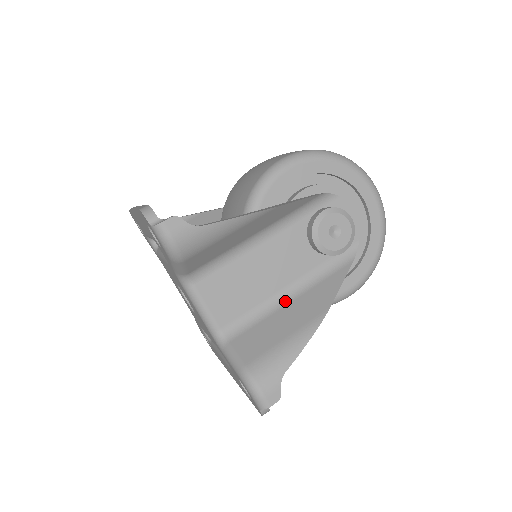
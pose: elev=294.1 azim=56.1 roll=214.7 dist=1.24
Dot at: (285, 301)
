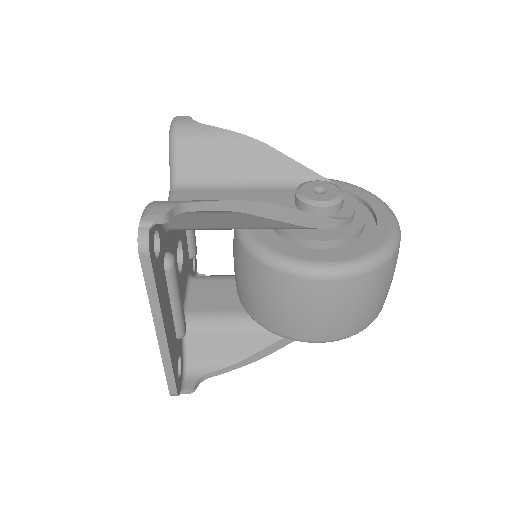
Dot at: occluded
